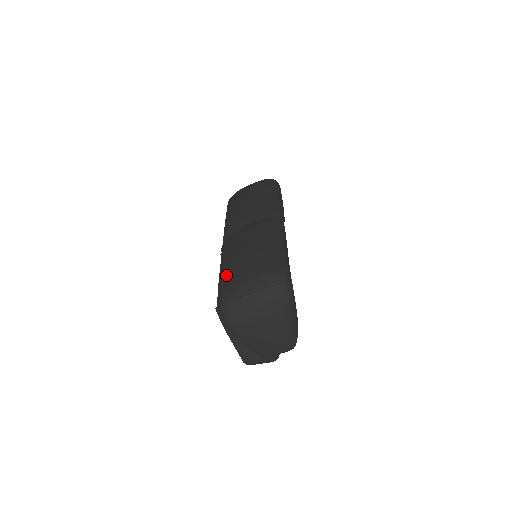
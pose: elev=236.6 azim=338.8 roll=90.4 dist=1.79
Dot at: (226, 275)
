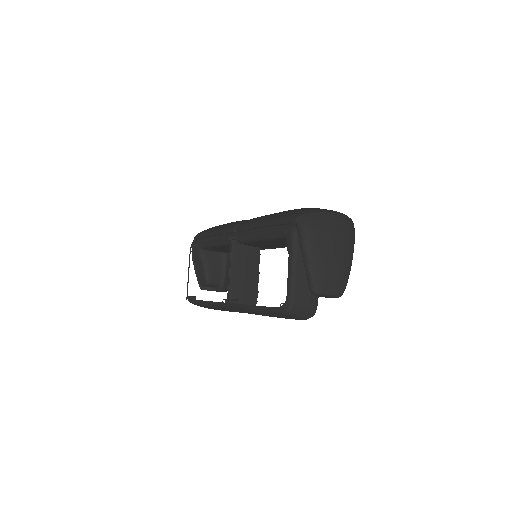
Dot at: (289, 211)
